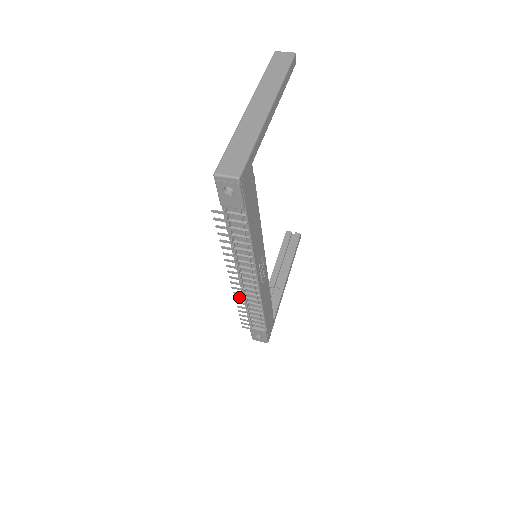
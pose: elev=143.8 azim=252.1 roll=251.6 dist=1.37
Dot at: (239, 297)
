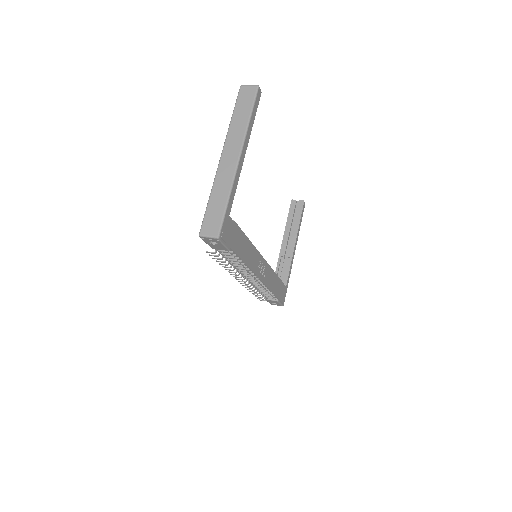
Dot at: (248, 287)
